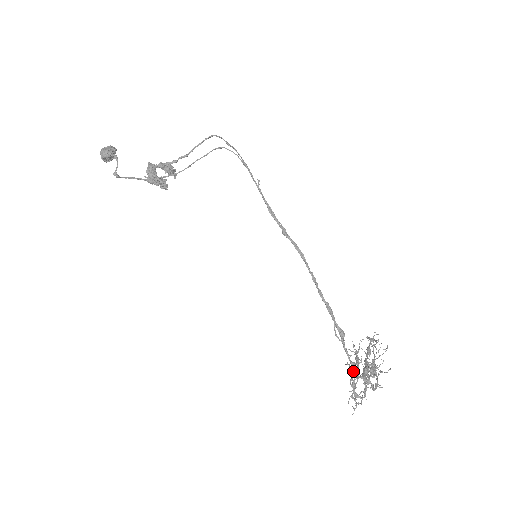
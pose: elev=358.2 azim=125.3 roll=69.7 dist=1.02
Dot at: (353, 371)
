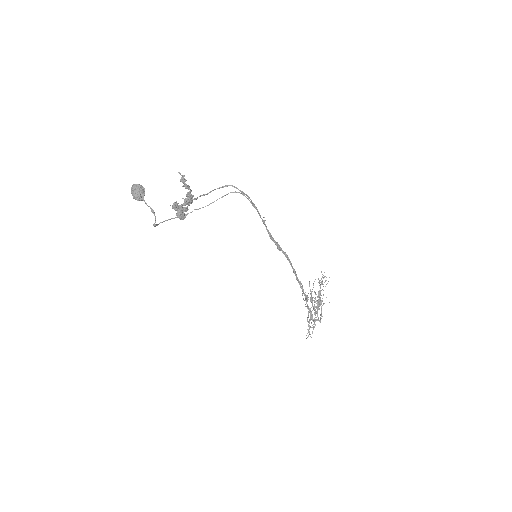
Dot at: (310, 314)
